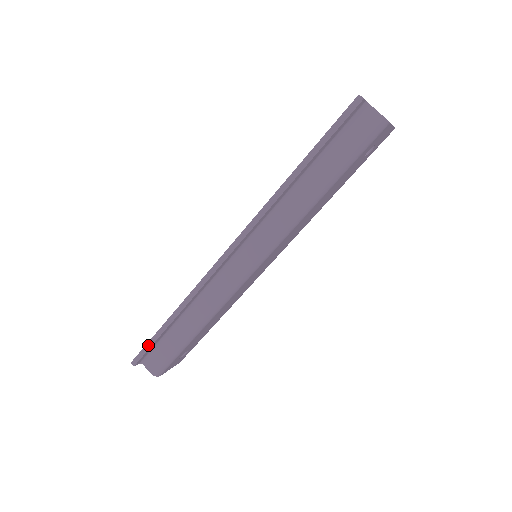
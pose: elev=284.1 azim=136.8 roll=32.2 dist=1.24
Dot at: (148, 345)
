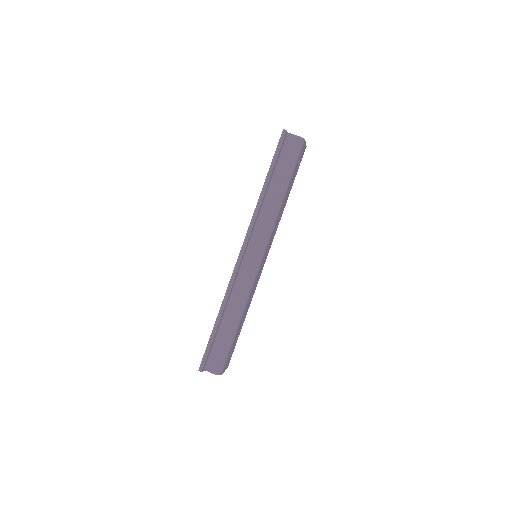
Dot at: (207, 349)
